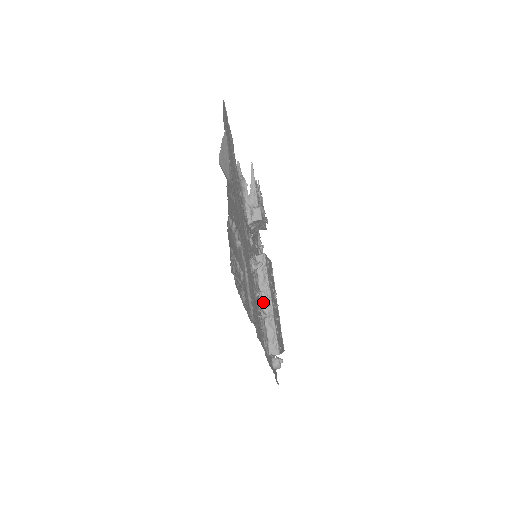
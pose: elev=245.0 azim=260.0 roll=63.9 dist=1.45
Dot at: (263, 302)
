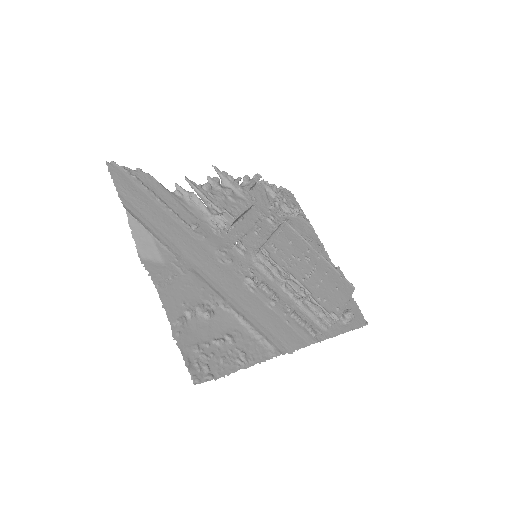
Dot at: (293, 287)
